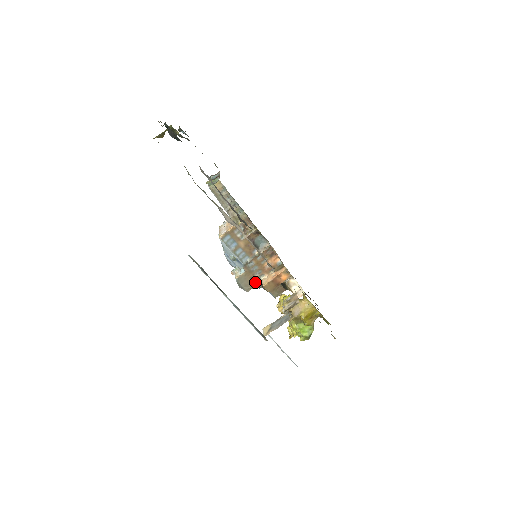
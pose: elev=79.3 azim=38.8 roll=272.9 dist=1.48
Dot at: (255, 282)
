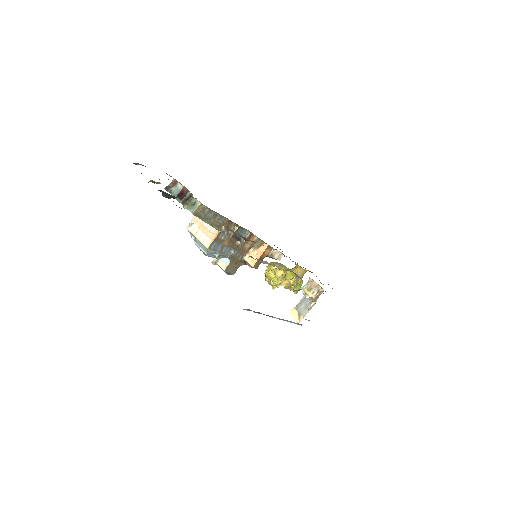
Dot at: (239, 264)
